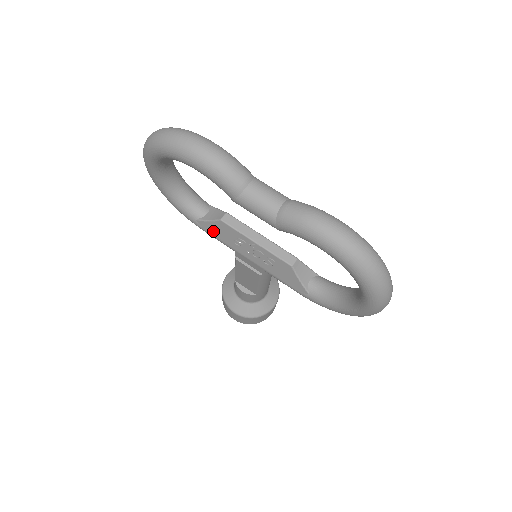
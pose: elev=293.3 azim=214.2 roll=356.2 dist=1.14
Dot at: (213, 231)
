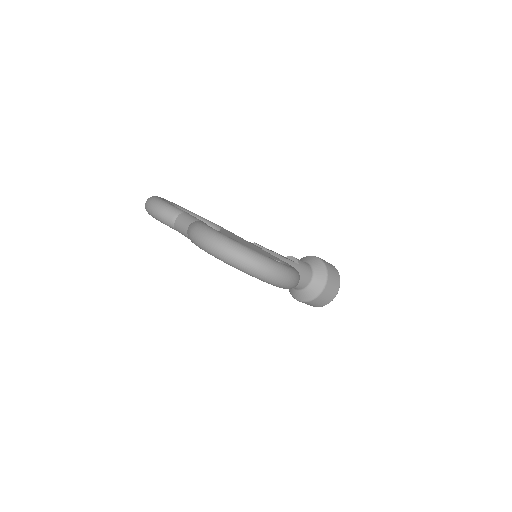
Dot at: occluded
